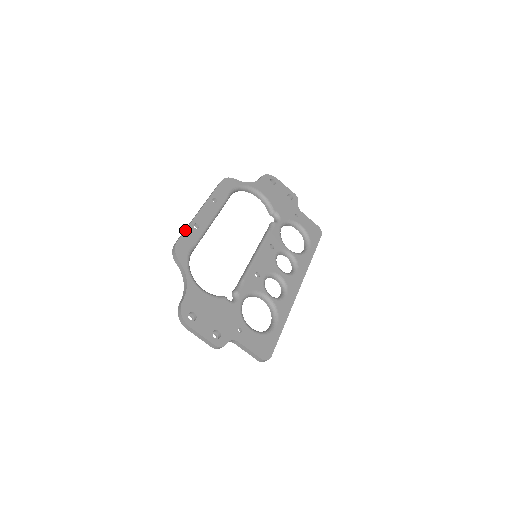
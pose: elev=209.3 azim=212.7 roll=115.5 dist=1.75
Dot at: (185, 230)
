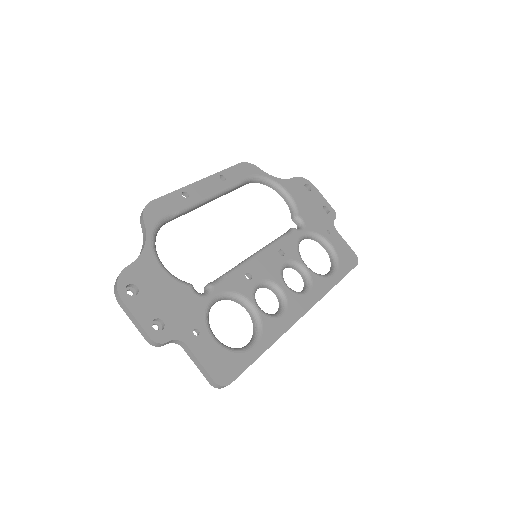
Dot at: (168, 193)
